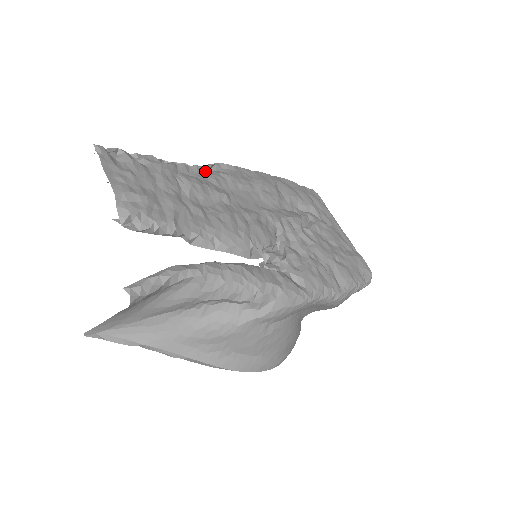
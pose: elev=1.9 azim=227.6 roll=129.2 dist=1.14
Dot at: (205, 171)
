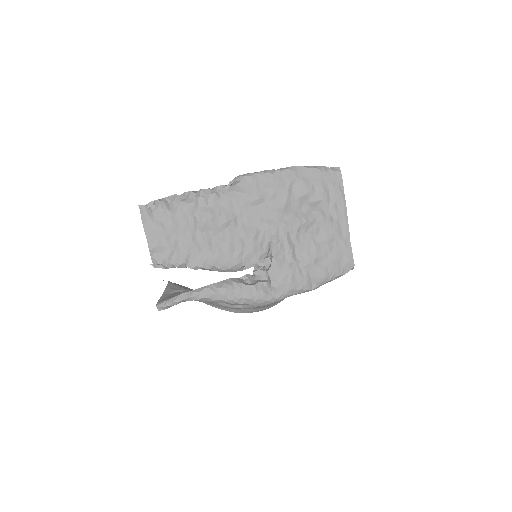
Dot at: (223, 193)
